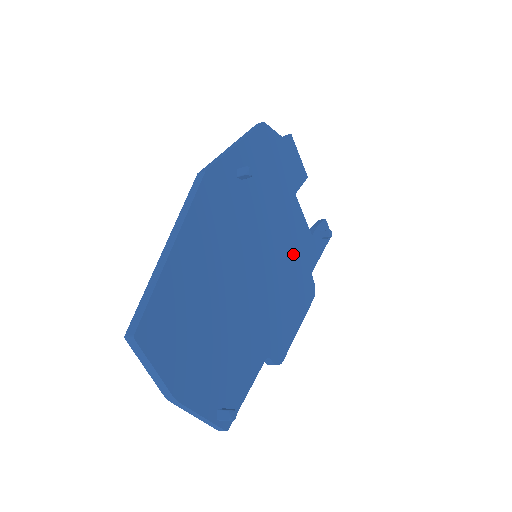
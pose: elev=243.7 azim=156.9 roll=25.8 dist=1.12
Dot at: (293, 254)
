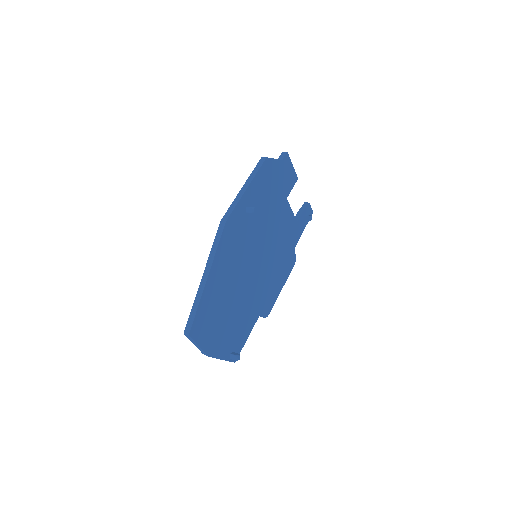
Dot at: (282, 243)
